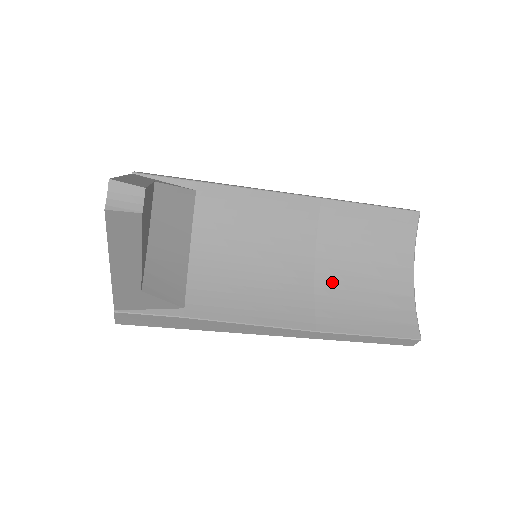
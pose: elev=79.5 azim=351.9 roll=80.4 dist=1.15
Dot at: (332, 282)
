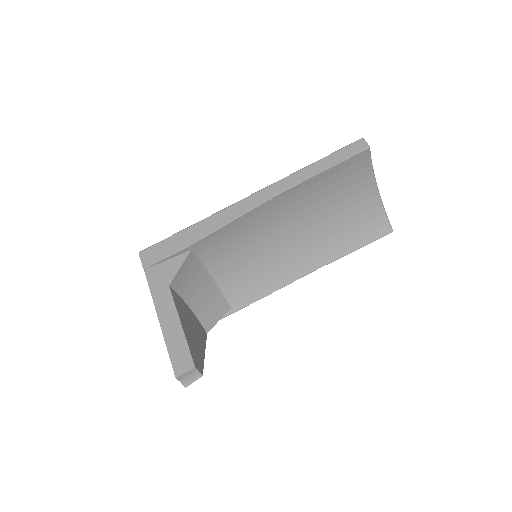
Dot at: (316, 230)
